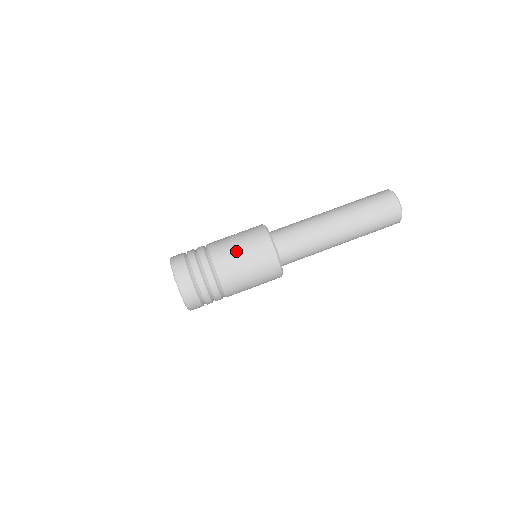
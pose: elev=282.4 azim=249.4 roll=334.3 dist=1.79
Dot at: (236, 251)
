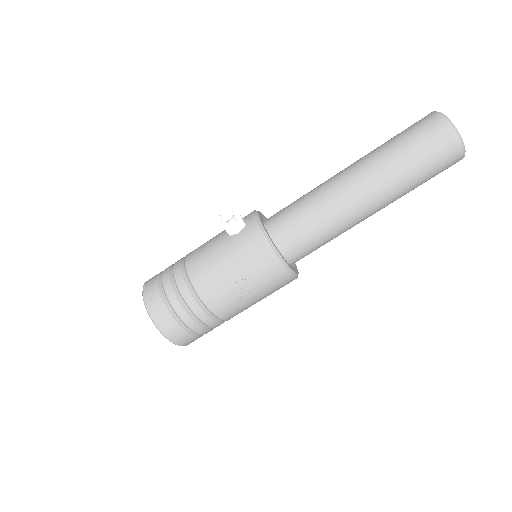
Dot at: (251, 303)
